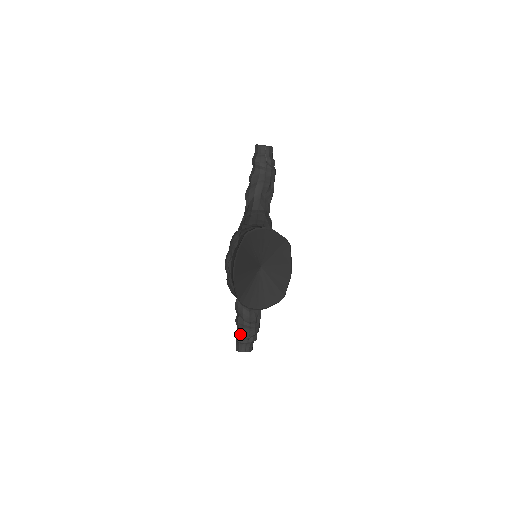
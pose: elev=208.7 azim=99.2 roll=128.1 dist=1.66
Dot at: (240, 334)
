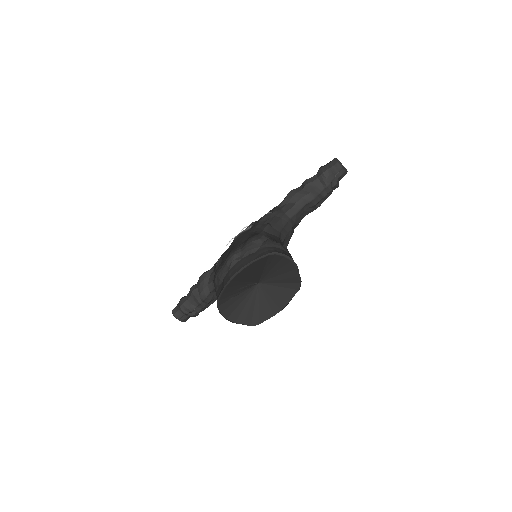
Dot at: (186, 303)
